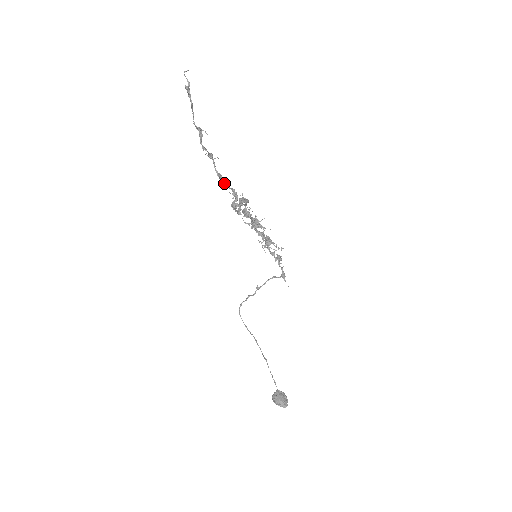
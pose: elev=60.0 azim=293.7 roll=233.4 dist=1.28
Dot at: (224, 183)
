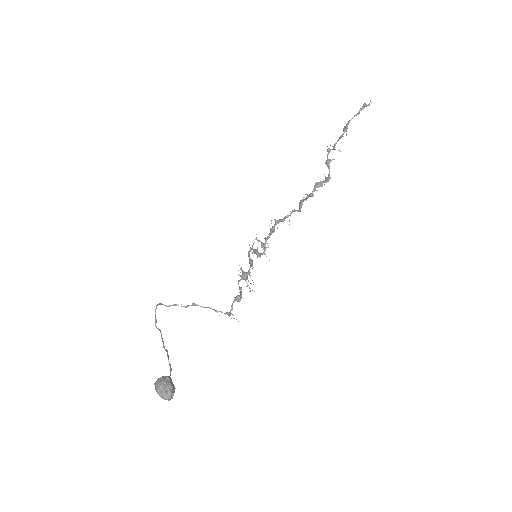
Dot at: occluded
